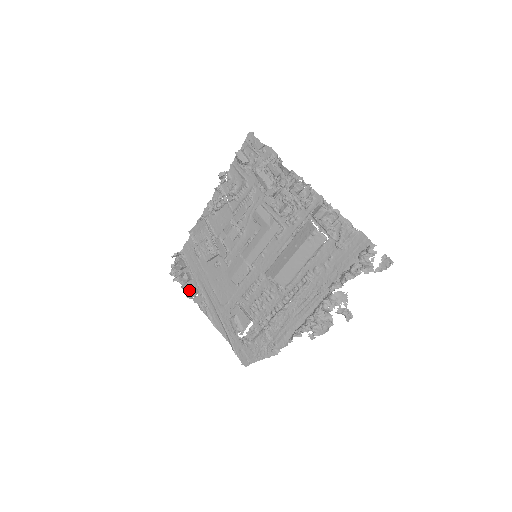
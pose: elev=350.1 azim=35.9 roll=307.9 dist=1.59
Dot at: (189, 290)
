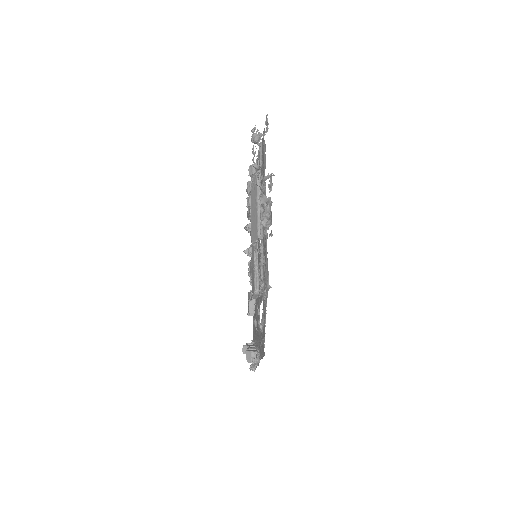
Dot at: occluded
